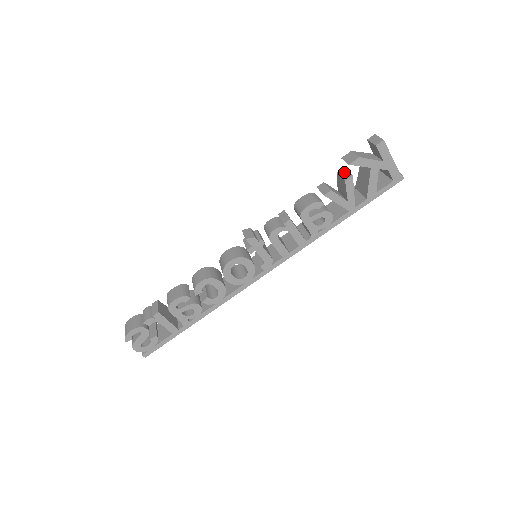
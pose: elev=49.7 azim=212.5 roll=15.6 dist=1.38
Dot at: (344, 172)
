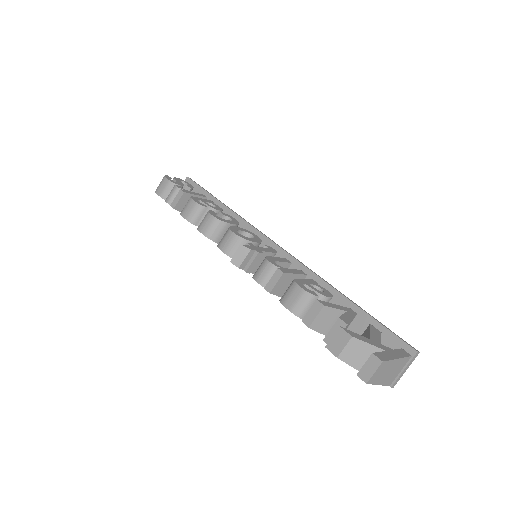
Dot at: occluded
